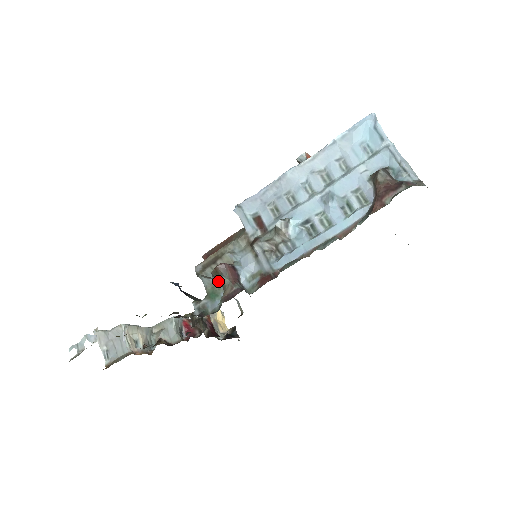
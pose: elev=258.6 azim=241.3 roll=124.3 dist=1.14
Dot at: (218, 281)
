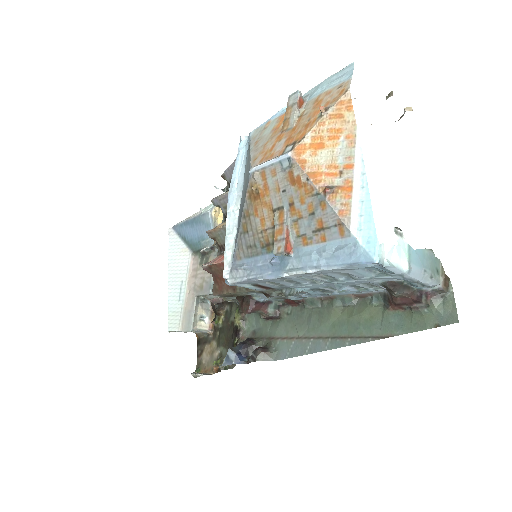
Dot at: occluded
